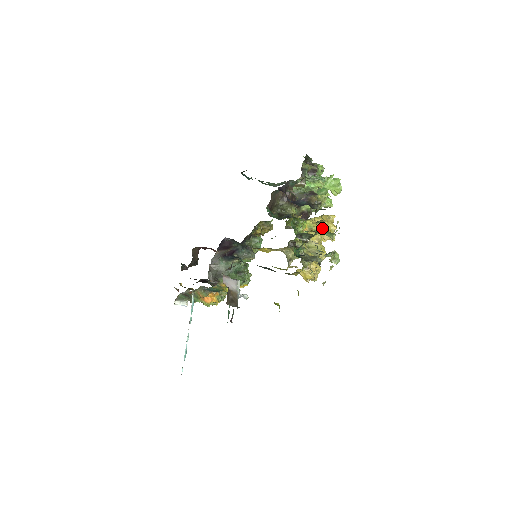
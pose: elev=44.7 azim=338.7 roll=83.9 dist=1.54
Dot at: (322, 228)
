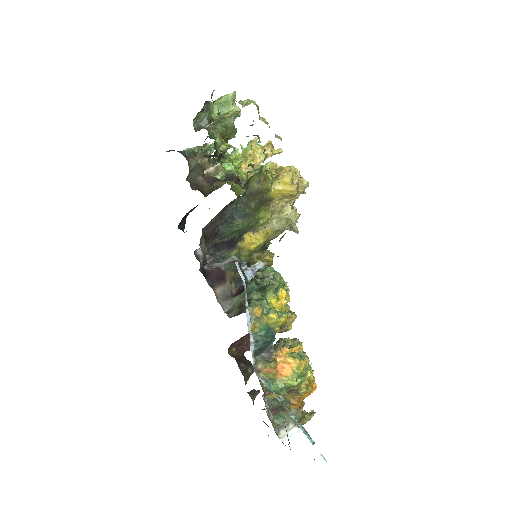
Dot at: occluded
